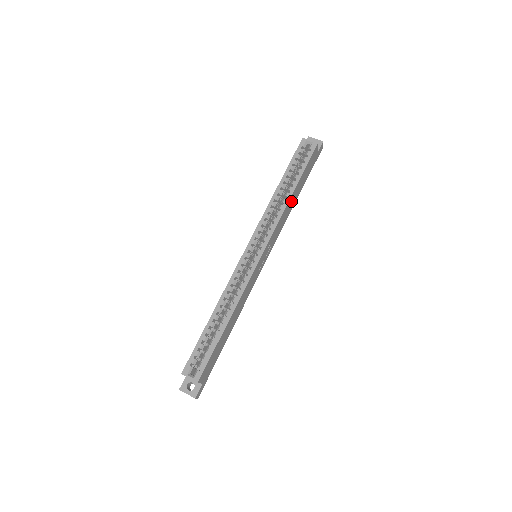
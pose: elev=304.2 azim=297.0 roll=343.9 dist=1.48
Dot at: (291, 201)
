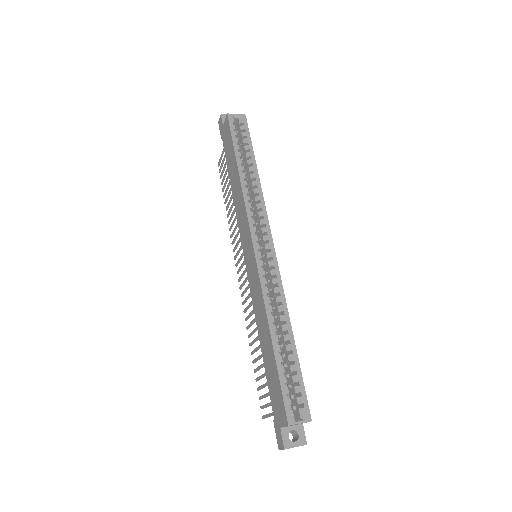
Dot at: occluded
